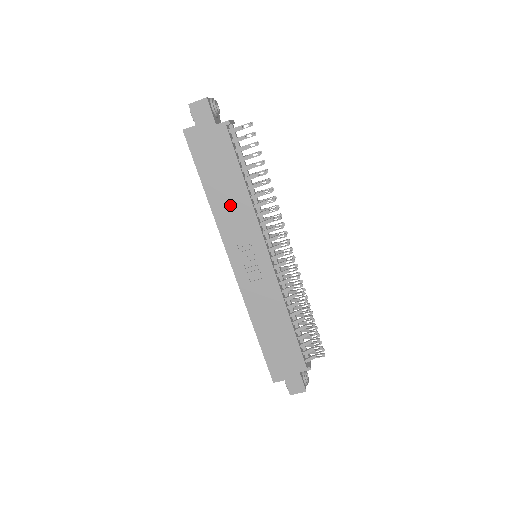
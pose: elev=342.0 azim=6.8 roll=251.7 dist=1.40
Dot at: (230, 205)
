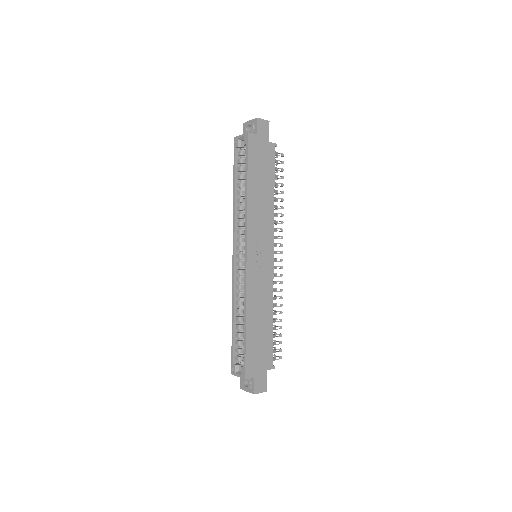
Dot at: (260, 204)
